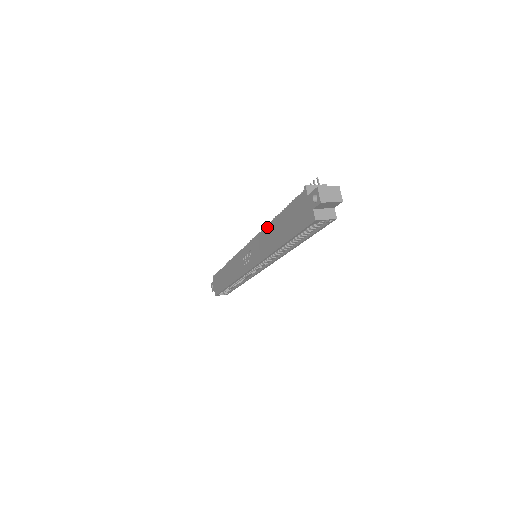
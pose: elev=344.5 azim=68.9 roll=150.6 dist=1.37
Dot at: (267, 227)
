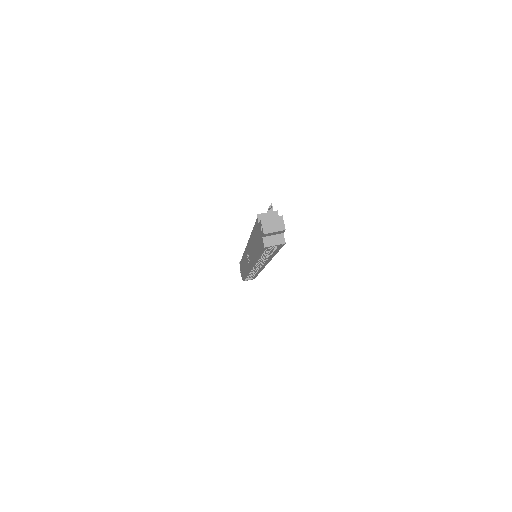
Dot at: (250, 238)
